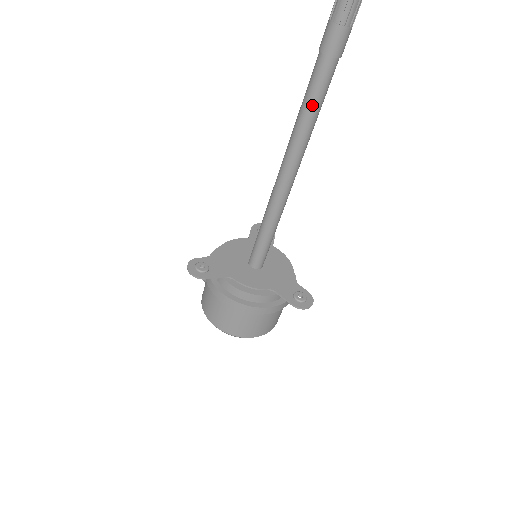
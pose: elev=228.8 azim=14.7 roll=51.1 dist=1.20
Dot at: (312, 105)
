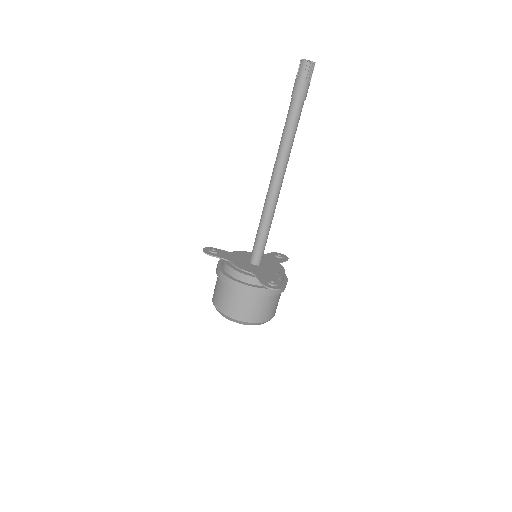
Dot at: (286, 130)
